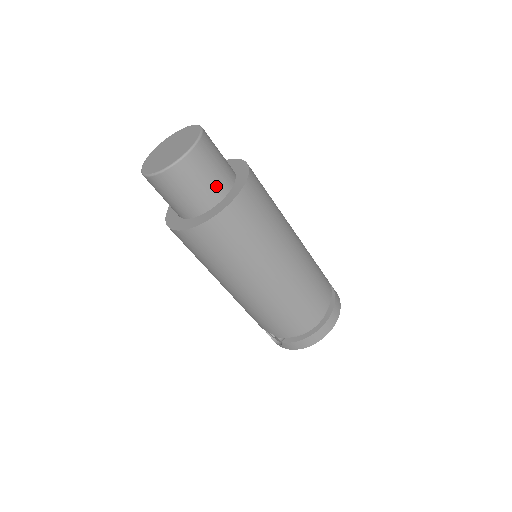
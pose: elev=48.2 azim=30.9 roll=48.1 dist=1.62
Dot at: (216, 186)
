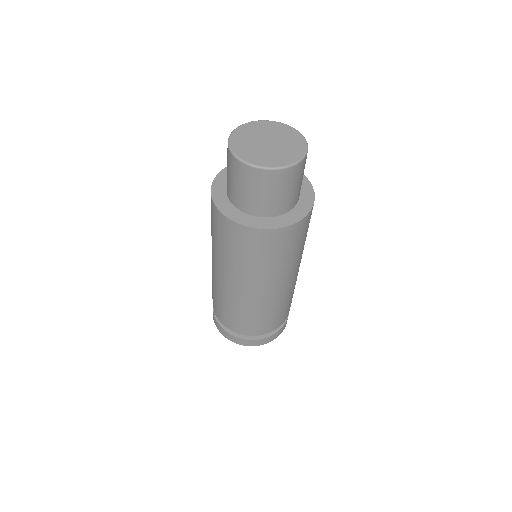
Dot at: (266, 206)
